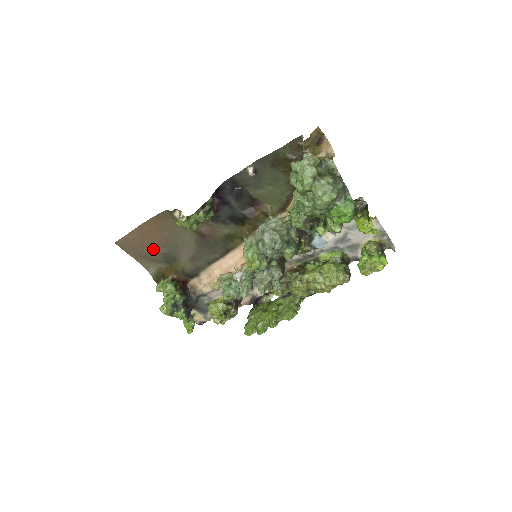
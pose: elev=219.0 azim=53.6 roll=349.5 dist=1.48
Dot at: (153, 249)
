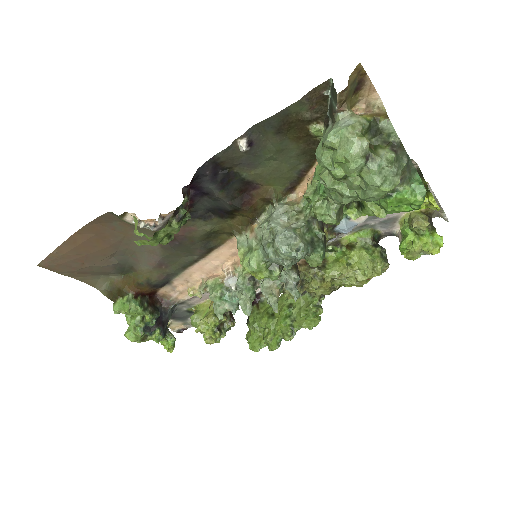
Dot at: (98, 262)
